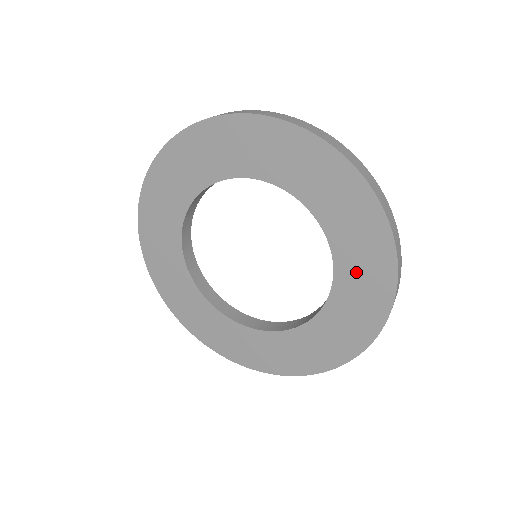
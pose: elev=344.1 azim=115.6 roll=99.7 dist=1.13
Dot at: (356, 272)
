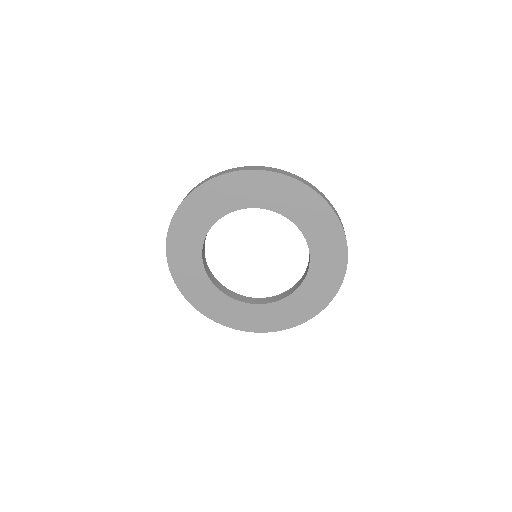
Dot at: (324, 256)
